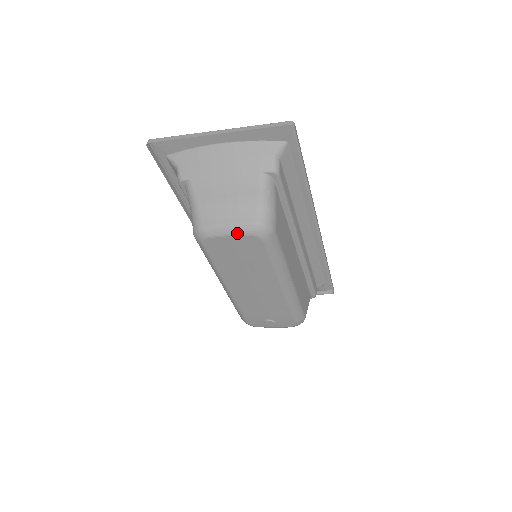
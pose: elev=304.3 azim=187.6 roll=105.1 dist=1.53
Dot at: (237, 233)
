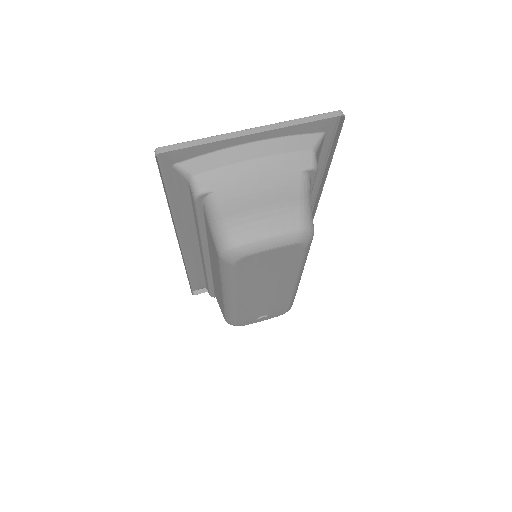
Dot at: (281, 245)
